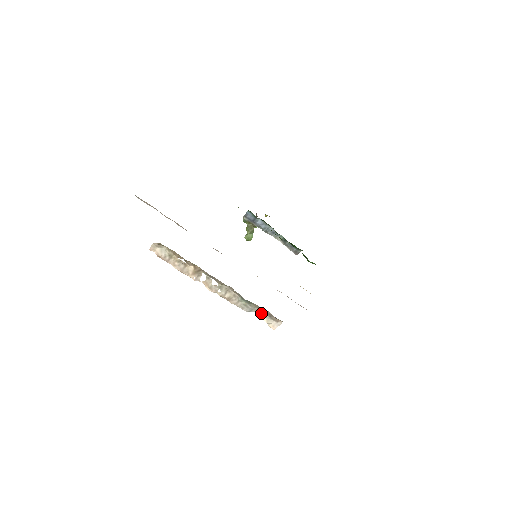
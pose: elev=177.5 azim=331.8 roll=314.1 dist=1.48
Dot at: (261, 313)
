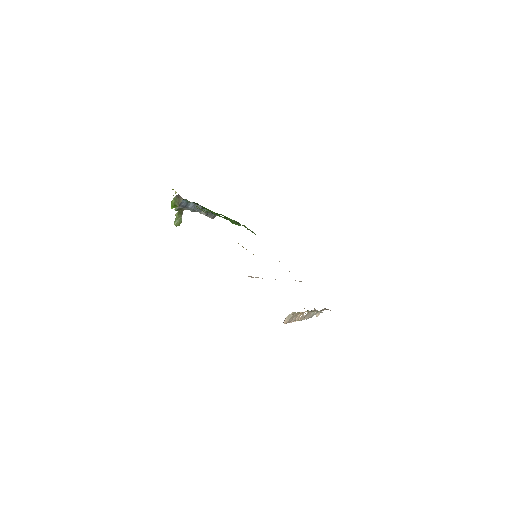
Dot at: (318, 312)
